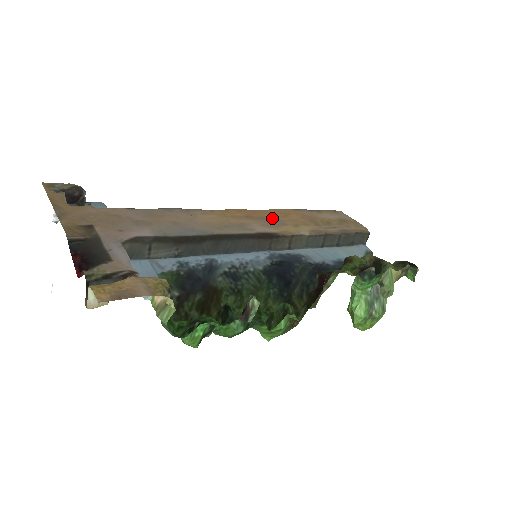
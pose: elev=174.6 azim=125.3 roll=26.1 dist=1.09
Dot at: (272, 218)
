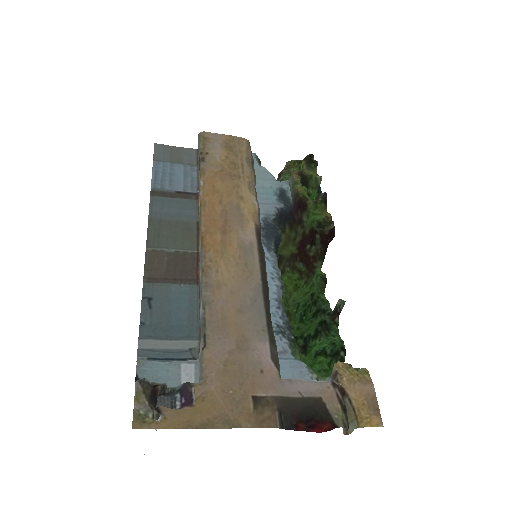
Dot at: (225, 210)
